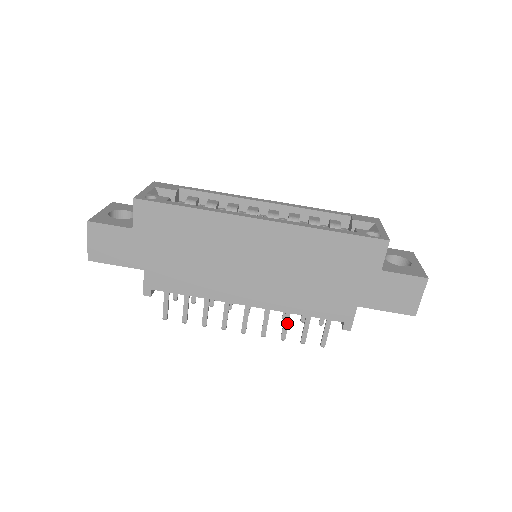
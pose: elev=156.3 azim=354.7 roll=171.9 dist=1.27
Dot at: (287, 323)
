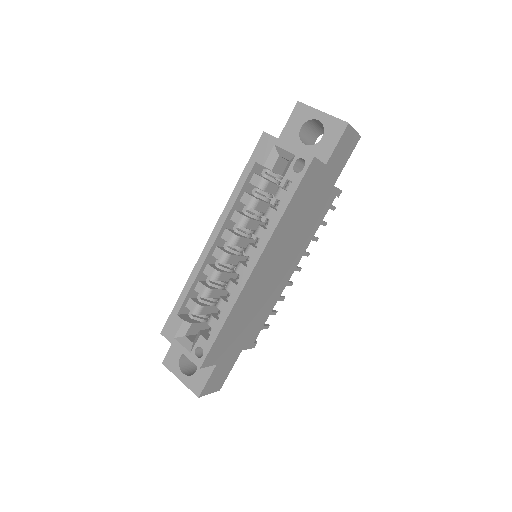
Dot at: occluded
